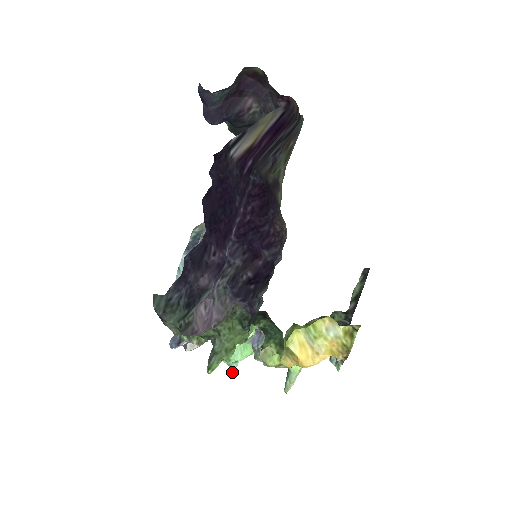
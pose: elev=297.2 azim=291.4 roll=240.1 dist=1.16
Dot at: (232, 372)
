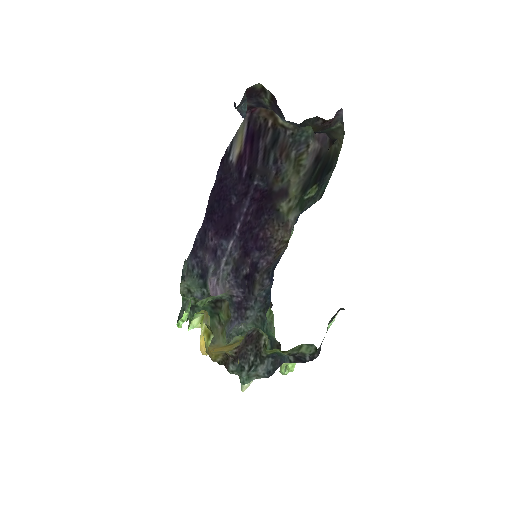
Dot at: occluded
